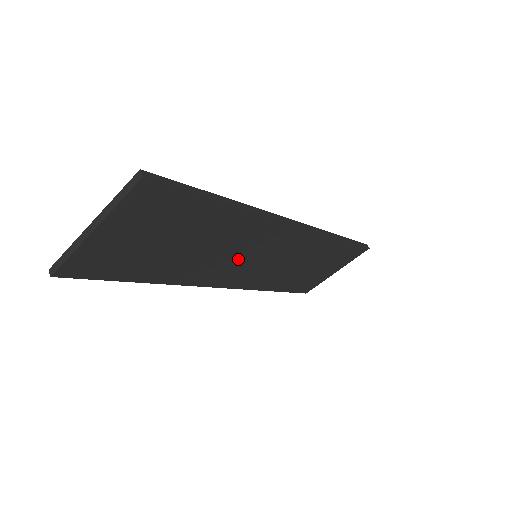
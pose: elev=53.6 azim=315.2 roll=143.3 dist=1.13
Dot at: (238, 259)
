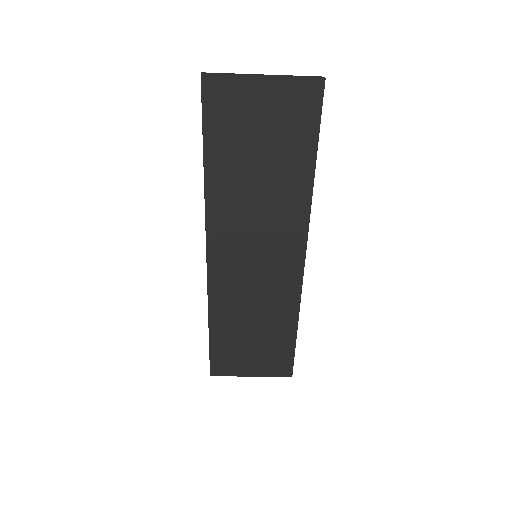
Dot at: (251, 238)
